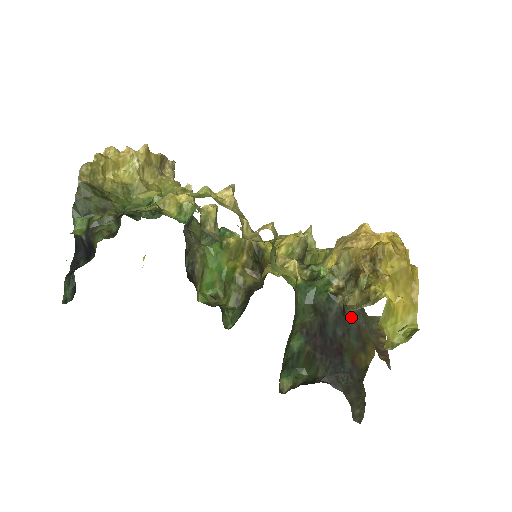
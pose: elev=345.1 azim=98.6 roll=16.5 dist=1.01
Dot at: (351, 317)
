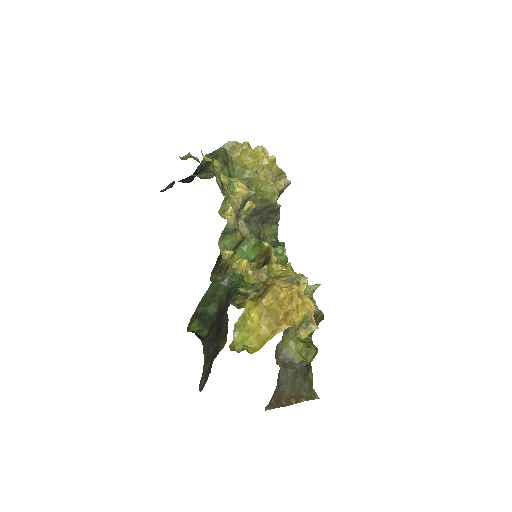
Dot at: (287, 362)
